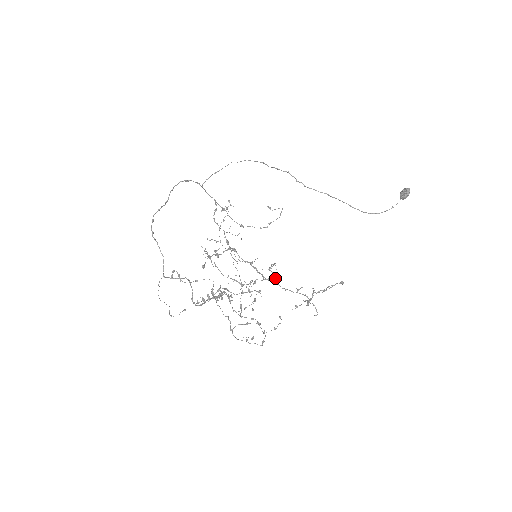
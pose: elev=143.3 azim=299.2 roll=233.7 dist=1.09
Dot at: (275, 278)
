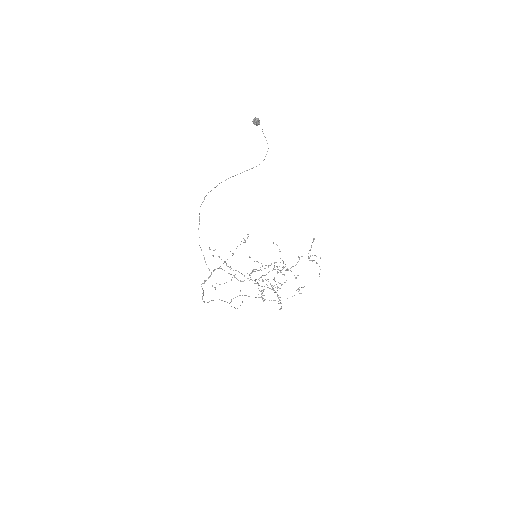
Dot at: (290, 268)
